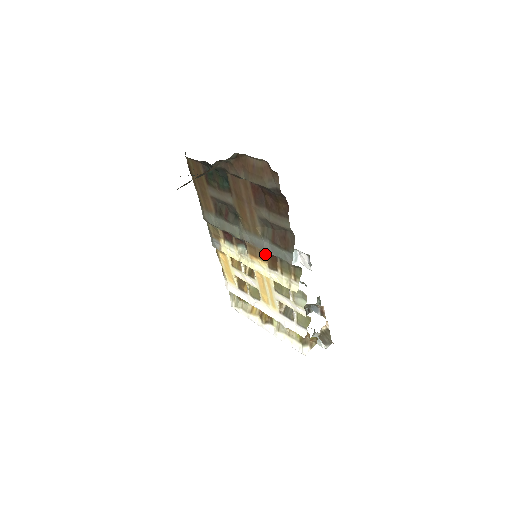
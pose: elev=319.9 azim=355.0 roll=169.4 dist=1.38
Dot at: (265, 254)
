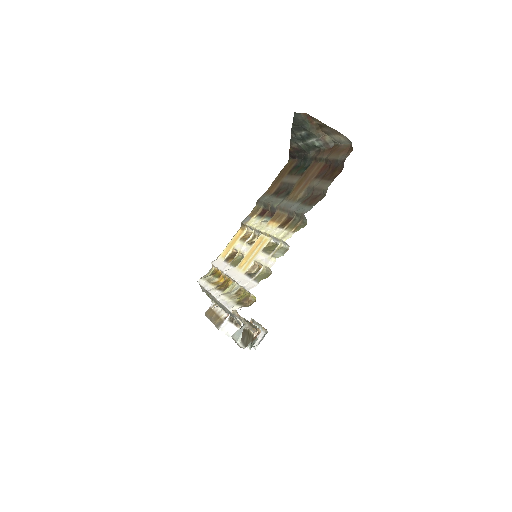
Dot at: (285, 217)
